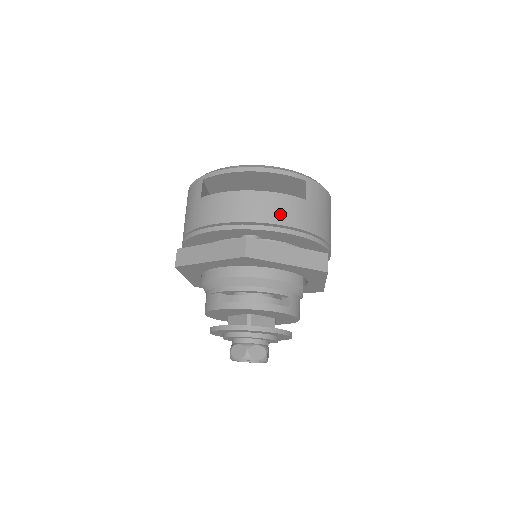
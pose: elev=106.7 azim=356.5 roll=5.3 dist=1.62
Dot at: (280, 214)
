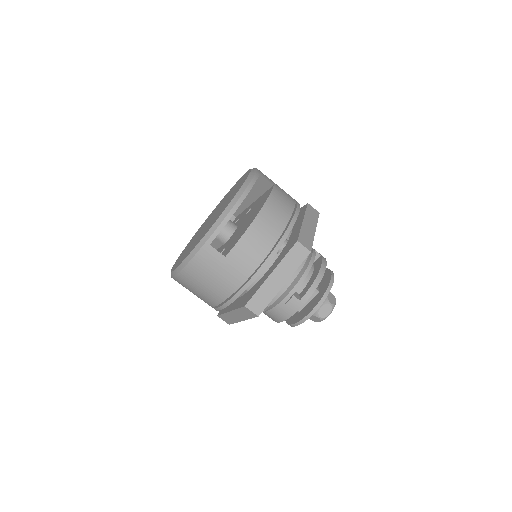
Dot at: (284, 208)
